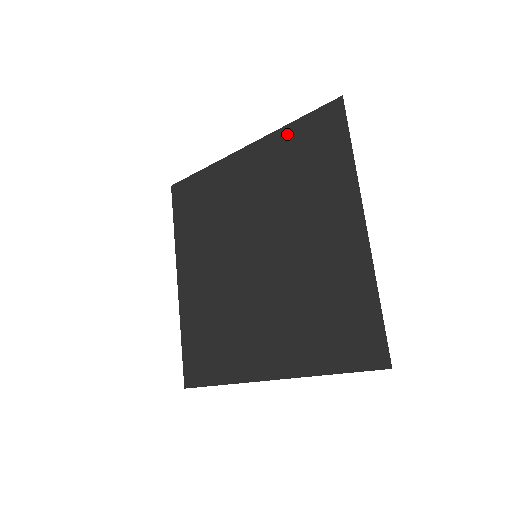
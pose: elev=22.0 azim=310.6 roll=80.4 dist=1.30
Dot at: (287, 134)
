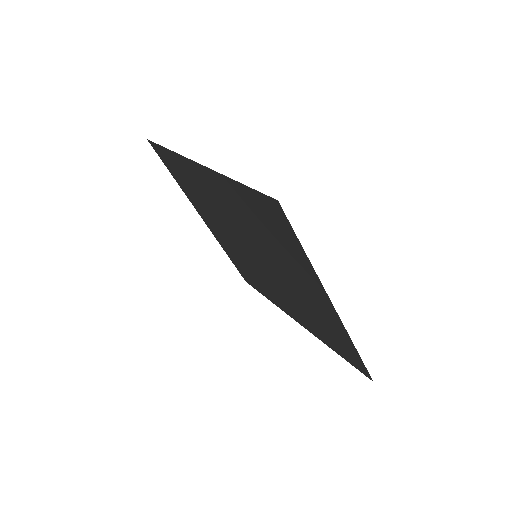
Dot at: (235, 188)
